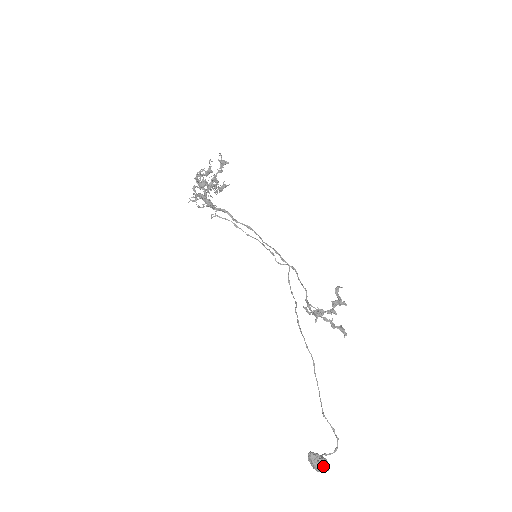
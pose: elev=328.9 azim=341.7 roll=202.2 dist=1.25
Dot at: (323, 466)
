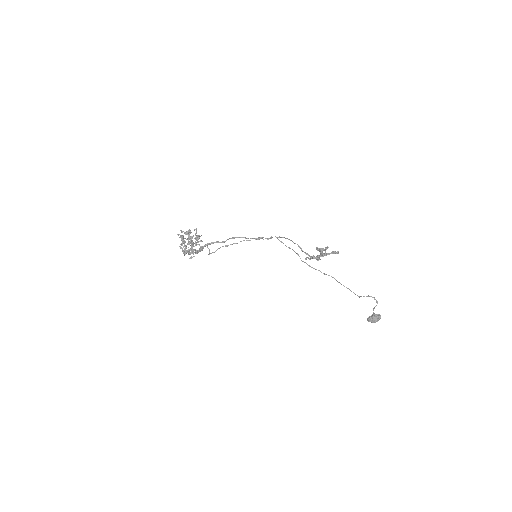
Dot at: (378, 320)
